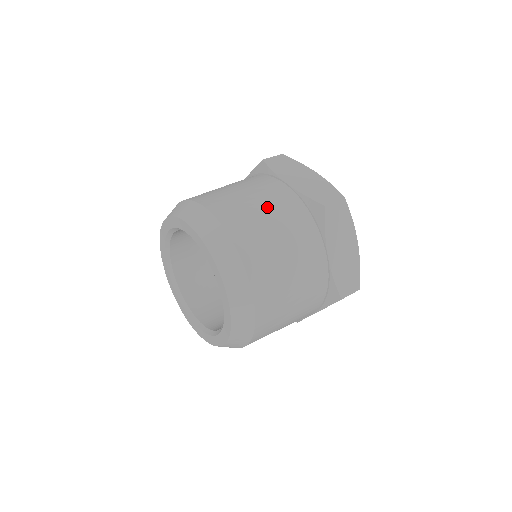
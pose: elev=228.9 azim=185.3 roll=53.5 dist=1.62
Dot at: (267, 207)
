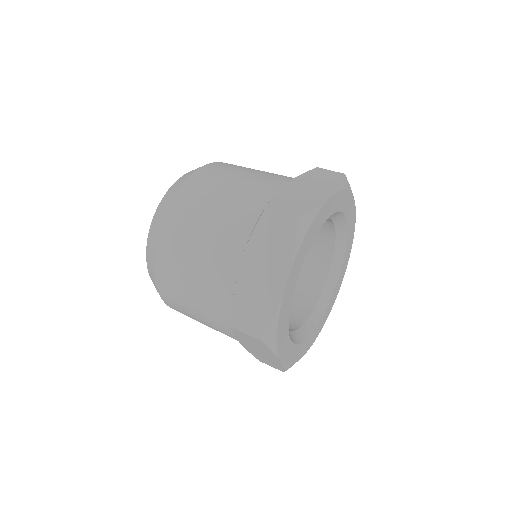
Dot at: (198, 273)
